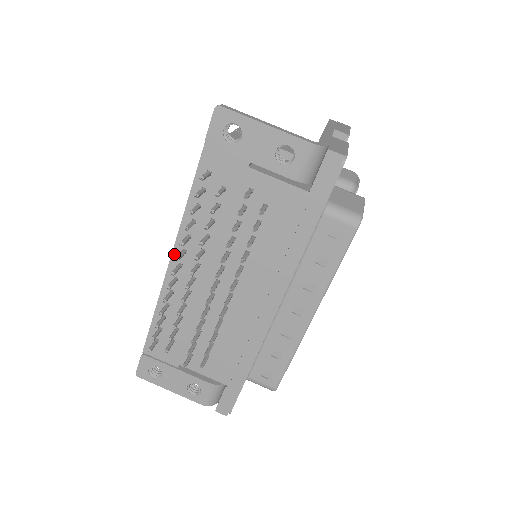
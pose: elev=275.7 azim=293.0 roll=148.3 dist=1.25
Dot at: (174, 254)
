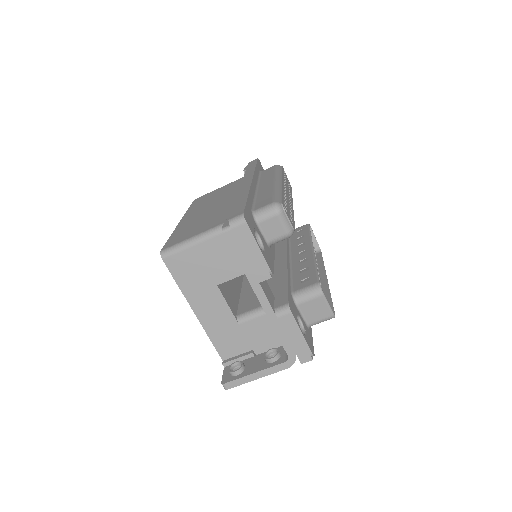
Dot at: occluded
